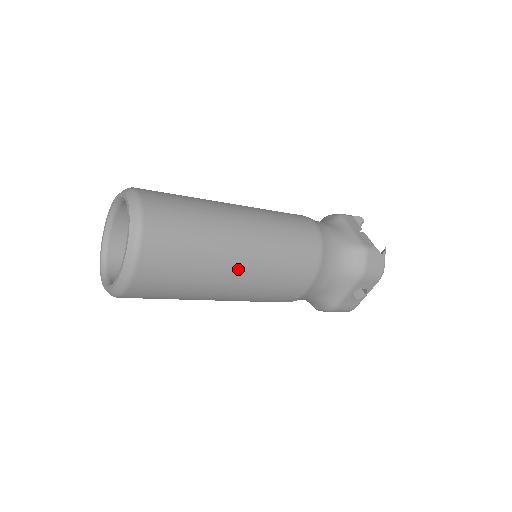
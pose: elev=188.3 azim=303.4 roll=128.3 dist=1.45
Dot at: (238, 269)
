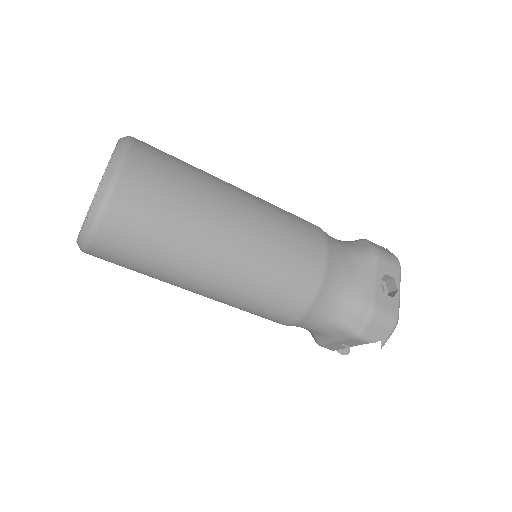
Dot at: (237, 202)
